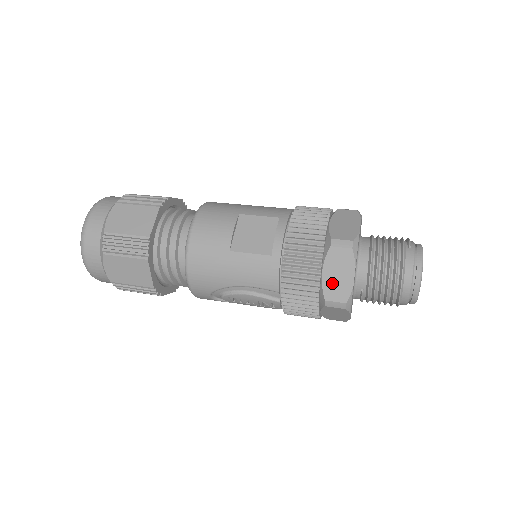
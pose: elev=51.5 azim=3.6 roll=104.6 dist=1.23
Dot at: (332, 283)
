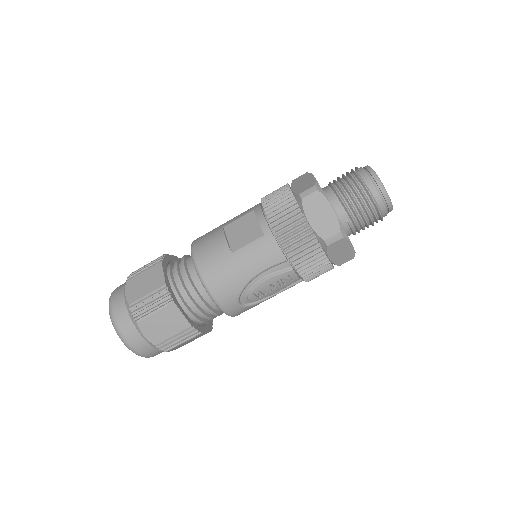
Dot at: (320, 224)
